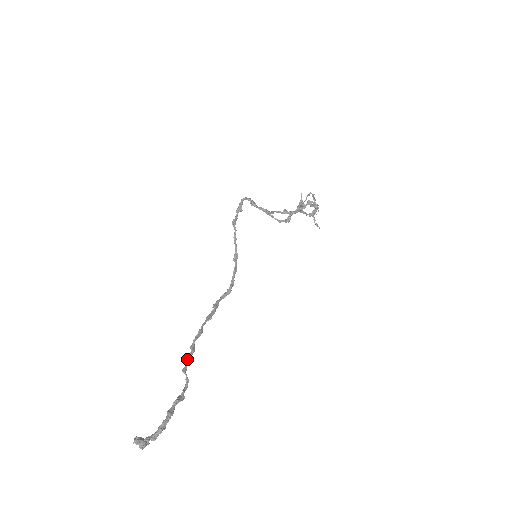
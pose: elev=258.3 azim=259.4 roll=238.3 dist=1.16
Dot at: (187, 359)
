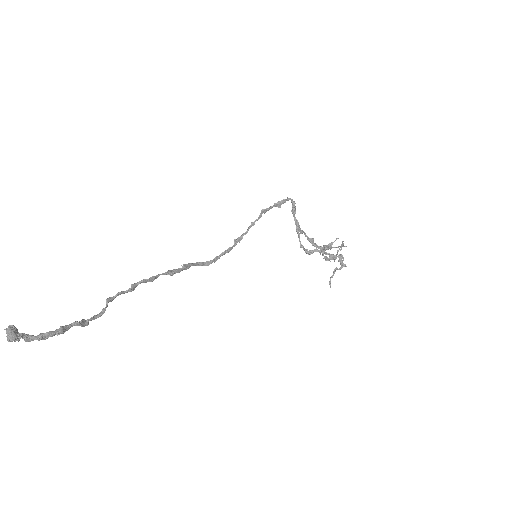
Dot at: (120, 292)
